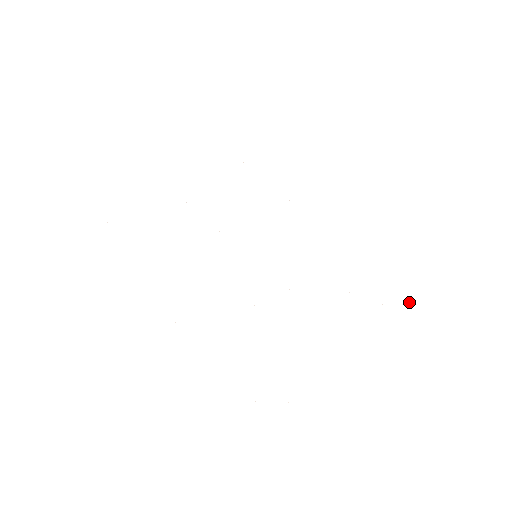
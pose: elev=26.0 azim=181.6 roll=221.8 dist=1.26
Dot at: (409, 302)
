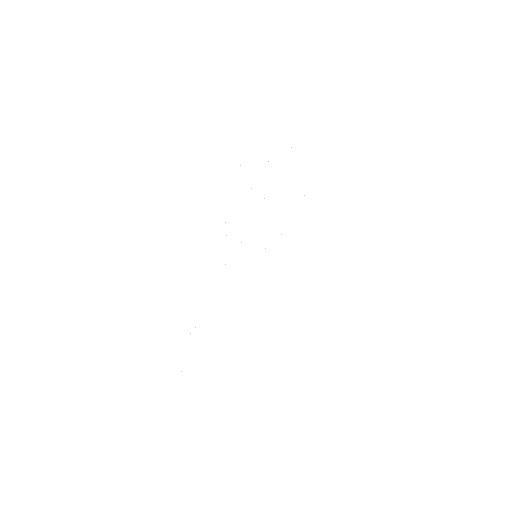
Dot at: occluded
